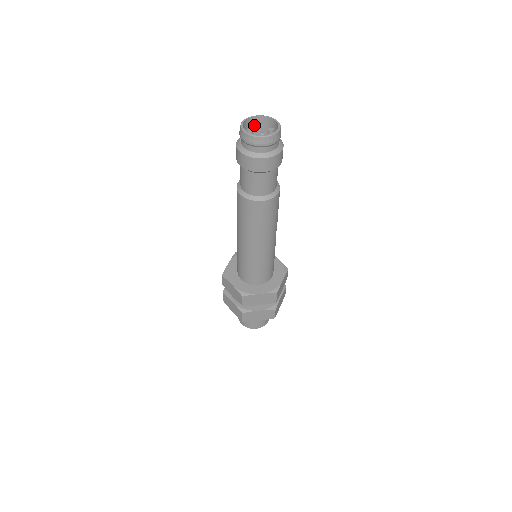
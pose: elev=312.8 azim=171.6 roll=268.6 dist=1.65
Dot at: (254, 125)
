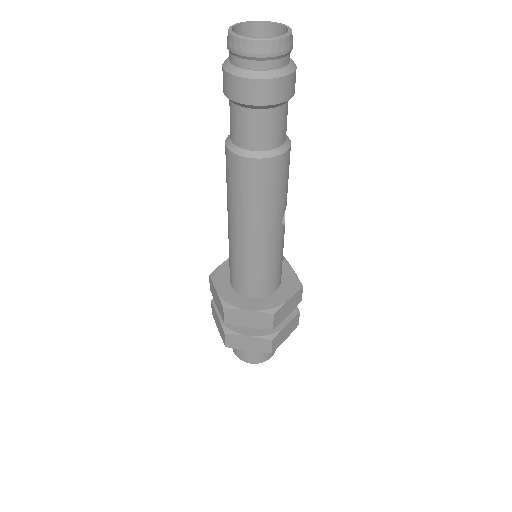
Dot at: occluded
